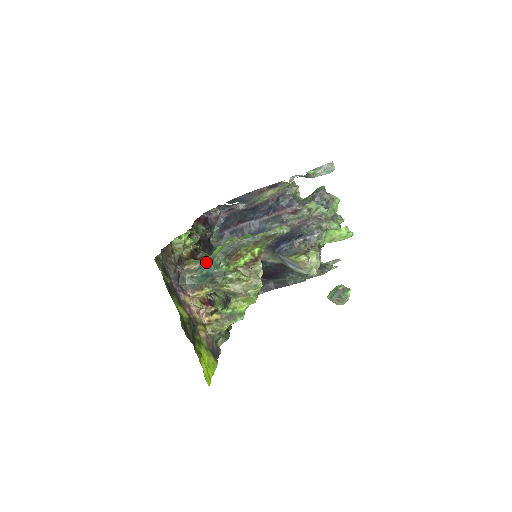
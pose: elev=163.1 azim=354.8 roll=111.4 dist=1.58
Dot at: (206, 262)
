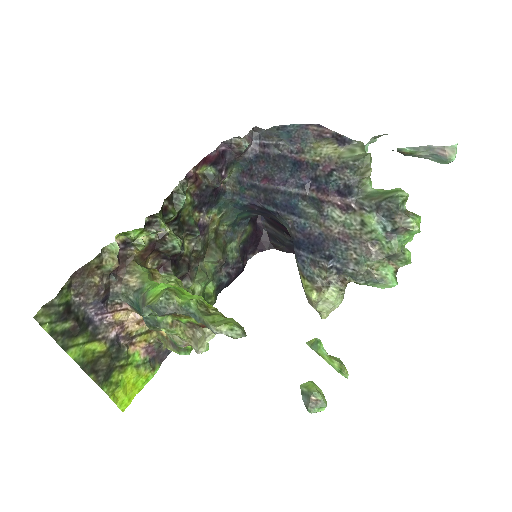
Dot at: (144, 291)
